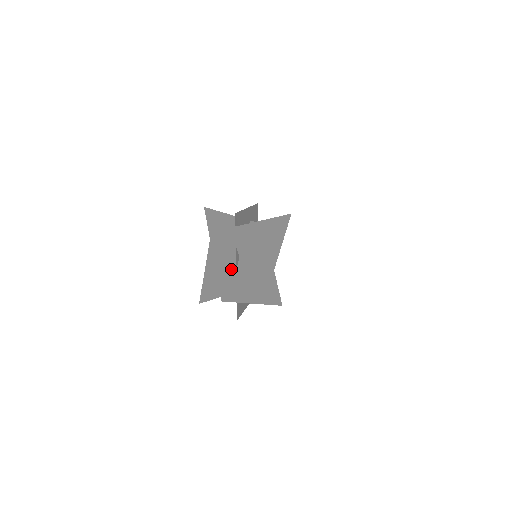
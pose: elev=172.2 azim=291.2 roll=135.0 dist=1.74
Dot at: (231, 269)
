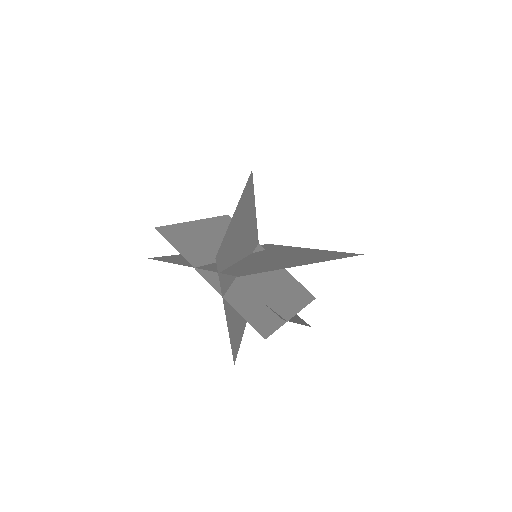
Dot at: occluded
